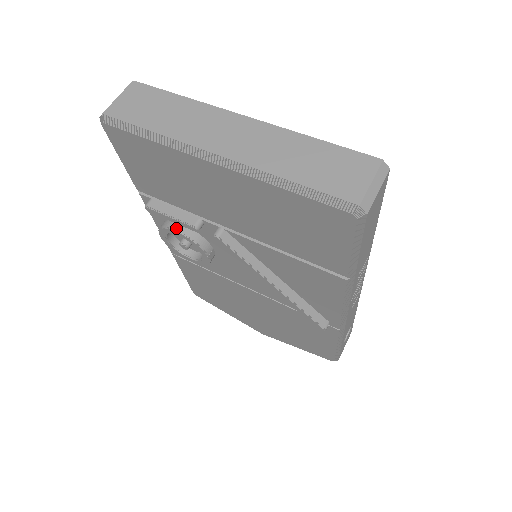
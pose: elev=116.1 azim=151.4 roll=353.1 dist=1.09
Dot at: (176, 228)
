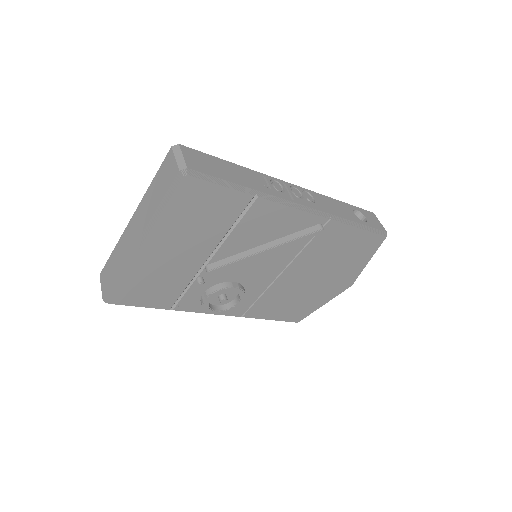
Dot at: (204, 298)
